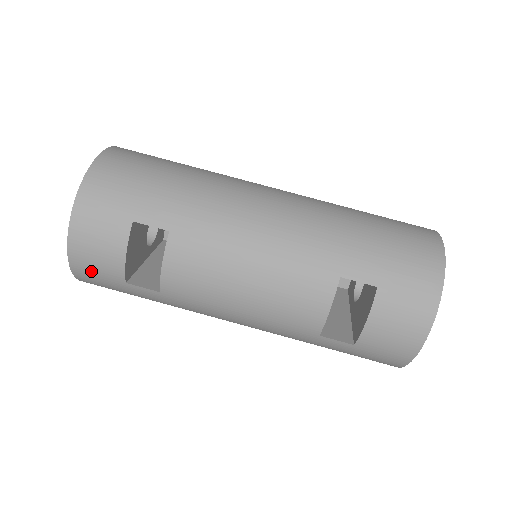
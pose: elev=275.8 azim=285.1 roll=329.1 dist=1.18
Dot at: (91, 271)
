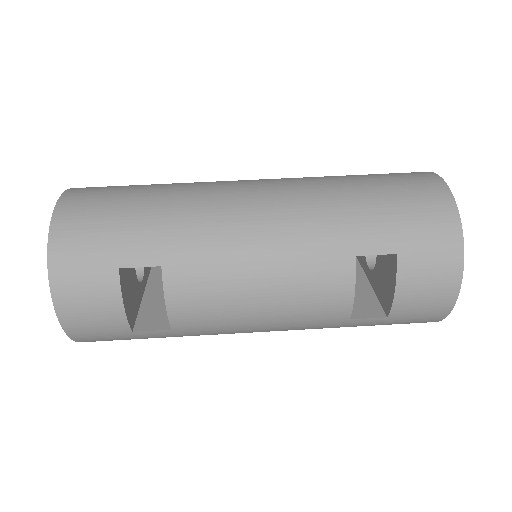
Dot at: (91, 332)
